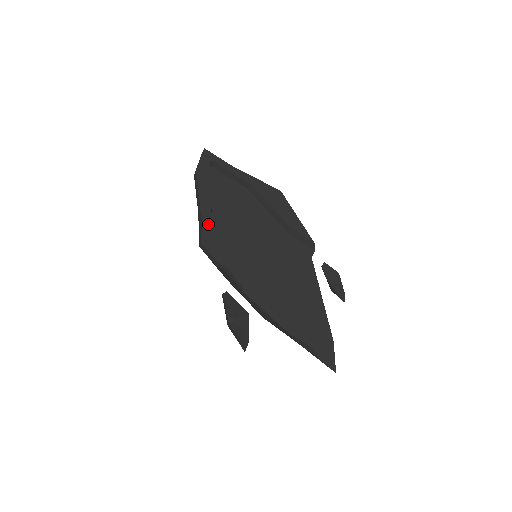
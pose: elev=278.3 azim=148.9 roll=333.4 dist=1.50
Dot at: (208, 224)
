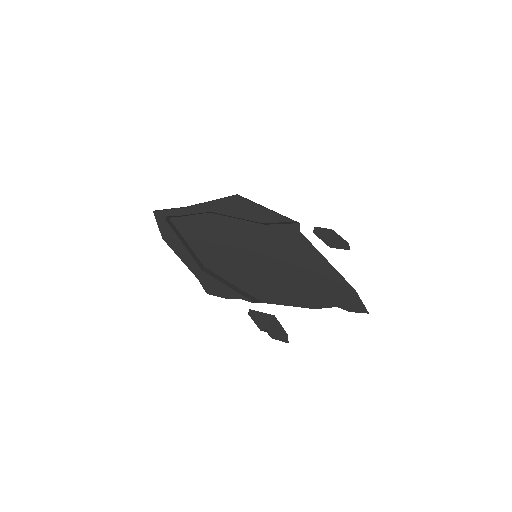
Dot at: (201, 275)
